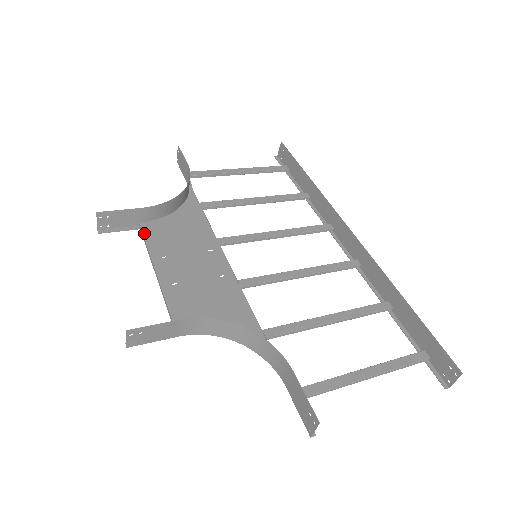
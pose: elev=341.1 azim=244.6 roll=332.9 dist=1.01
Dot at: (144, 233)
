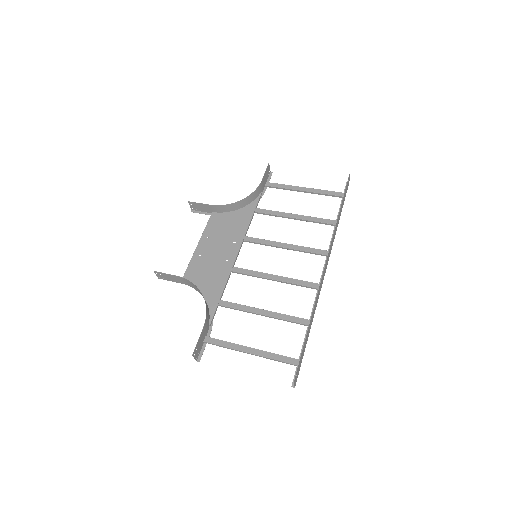
Dot at: (209, 219)
